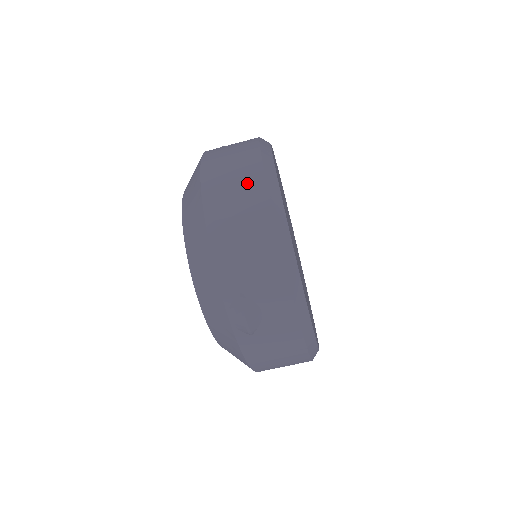
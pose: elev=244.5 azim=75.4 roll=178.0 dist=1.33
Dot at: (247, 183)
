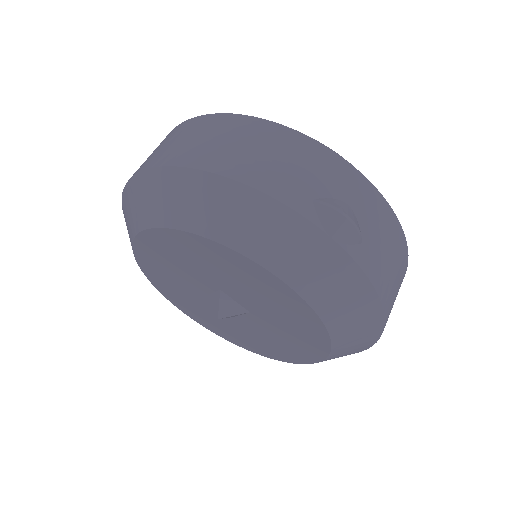
Dot at: (210, 127)
